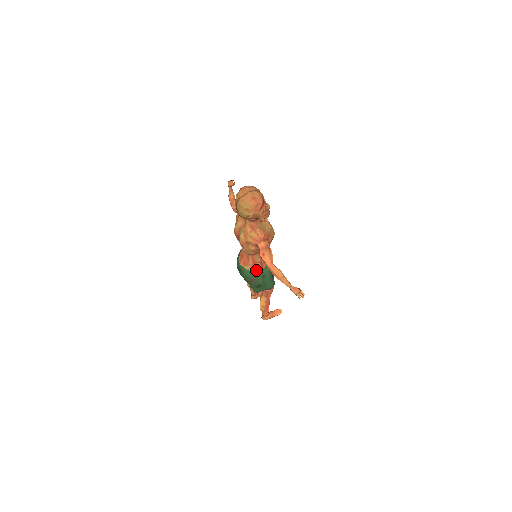
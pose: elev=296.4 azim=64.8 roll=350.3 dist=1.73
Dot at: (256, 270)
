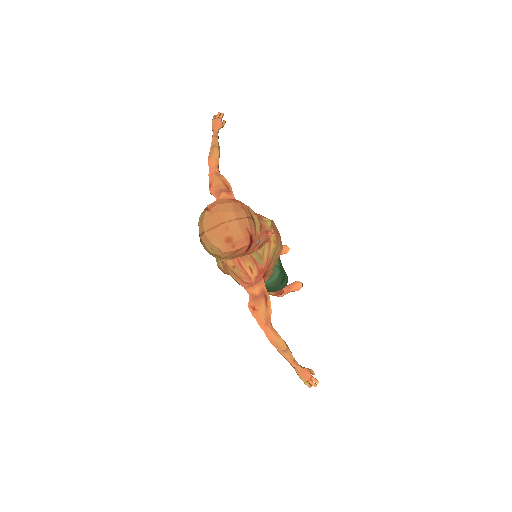
Dot at: occluded
